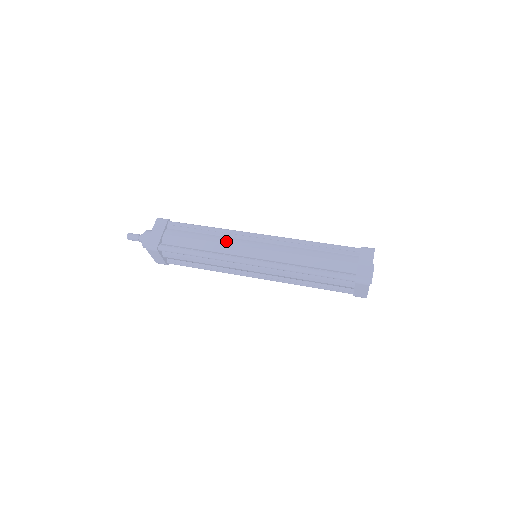
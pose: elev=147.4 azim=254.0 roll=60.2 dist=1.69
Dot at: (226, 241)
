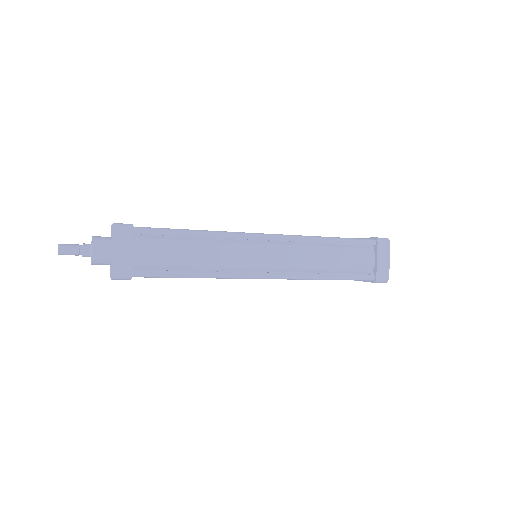
Dot at: occluded
